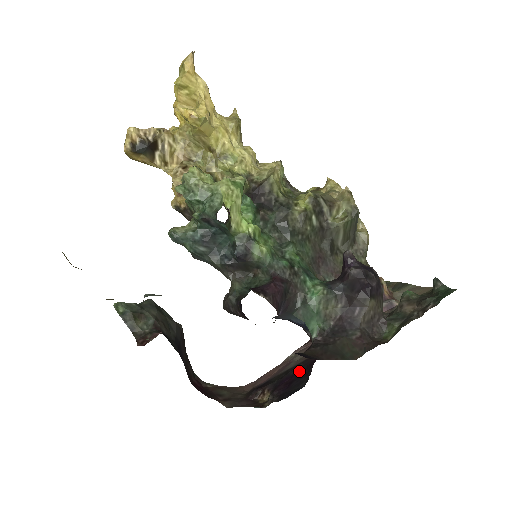
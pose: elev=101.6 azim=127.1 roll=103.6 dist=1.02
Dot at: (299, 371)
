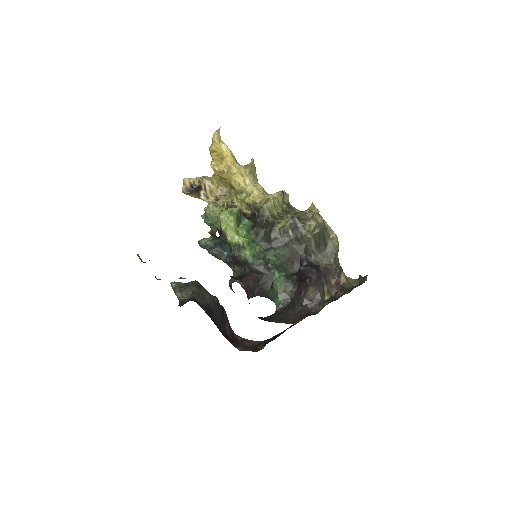
Dot at: (283, 332)
